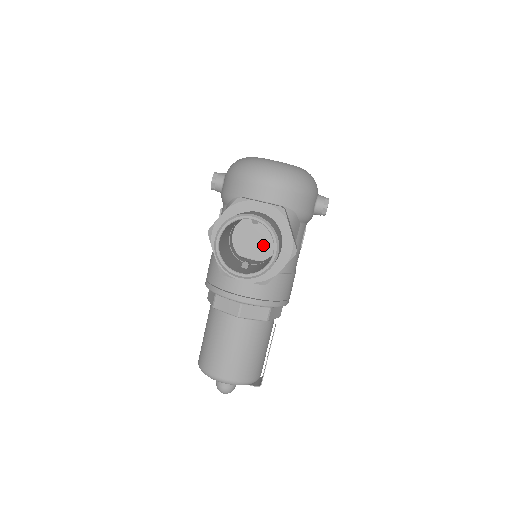
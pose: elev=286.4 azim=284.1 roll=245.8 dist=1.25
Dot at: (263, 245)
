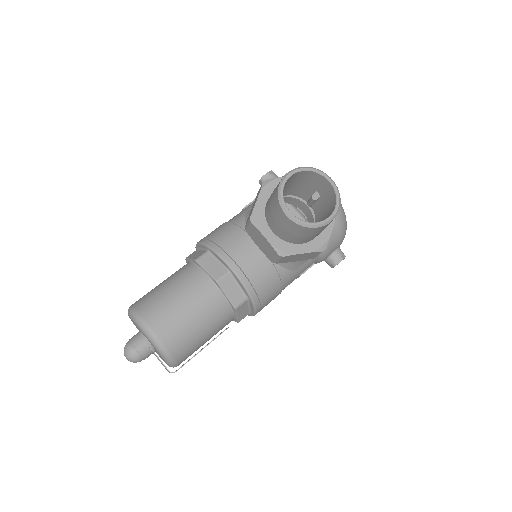
Dot at: occluded
